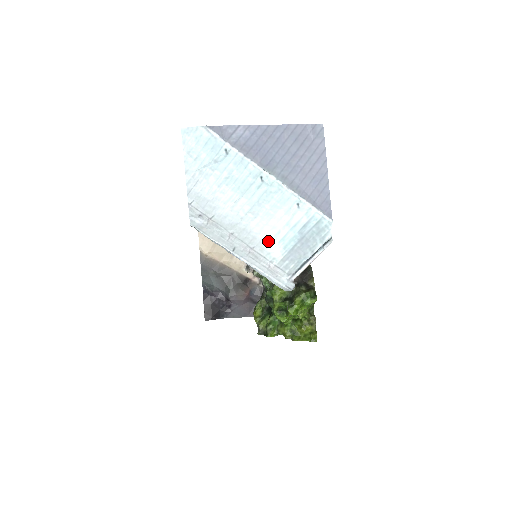
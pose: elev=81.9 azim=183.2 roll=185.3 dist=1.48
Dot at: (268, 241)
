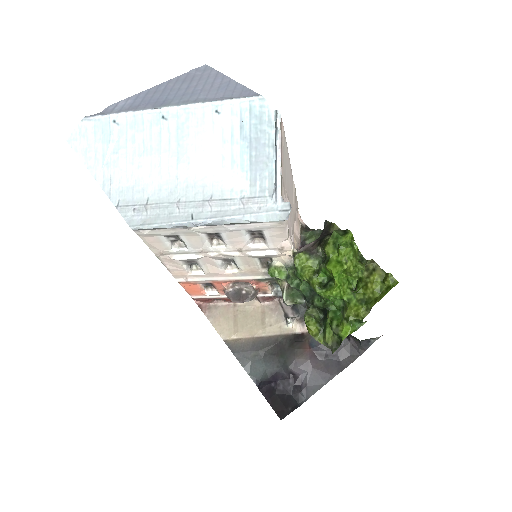
Dot at: (220, 177)
